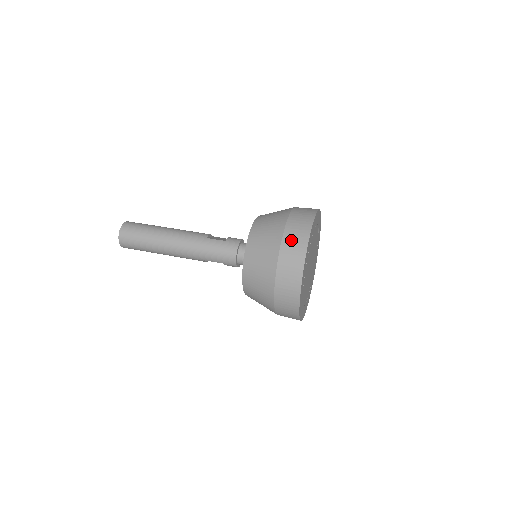
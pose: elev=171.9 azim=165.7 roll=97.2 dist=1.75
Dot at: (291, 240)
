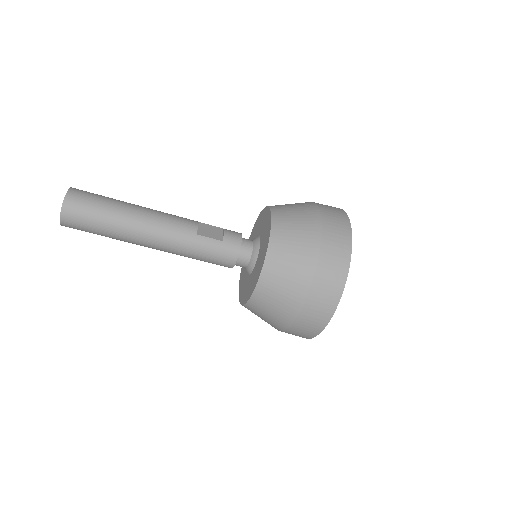
Dot at: (325, 281)
